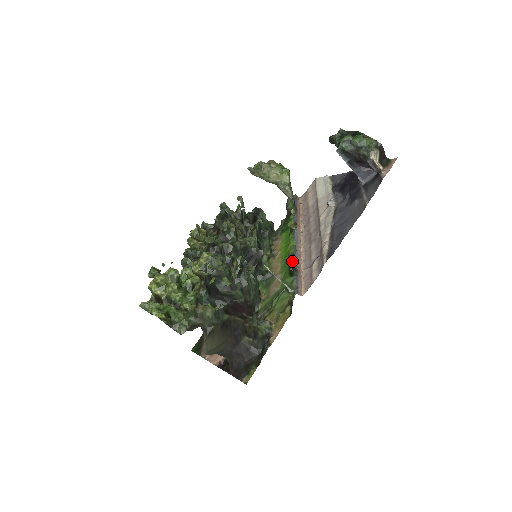
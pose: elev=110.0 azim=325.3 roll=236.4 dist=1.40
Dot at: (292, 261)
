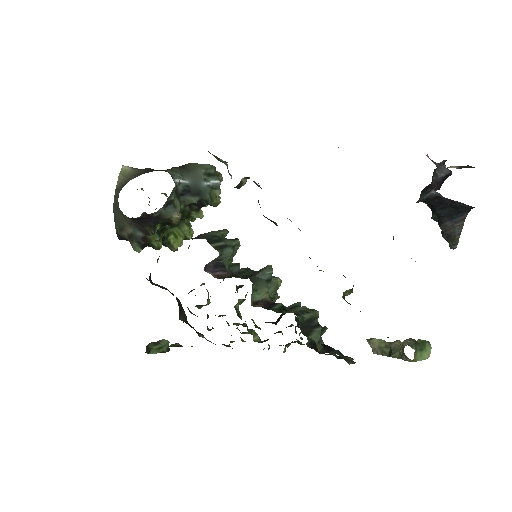
Dot at: occluded
